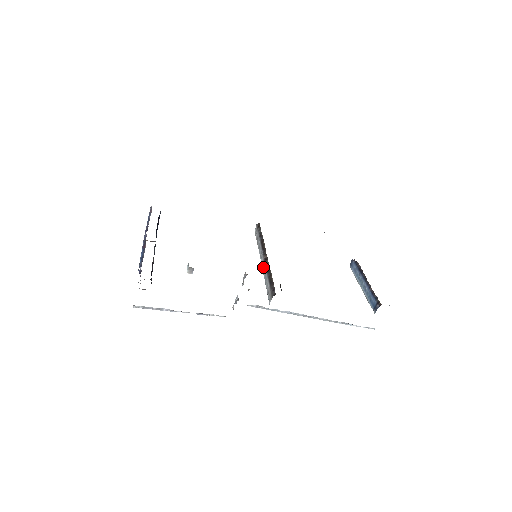
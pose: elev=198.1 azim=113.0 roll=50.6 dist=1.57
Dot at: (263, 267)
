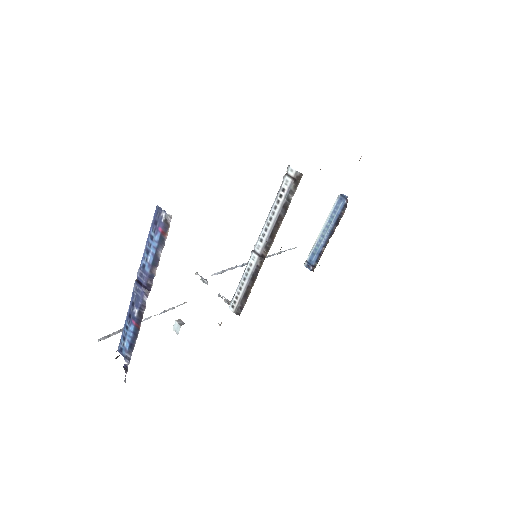
Dot at: (253, 259)
